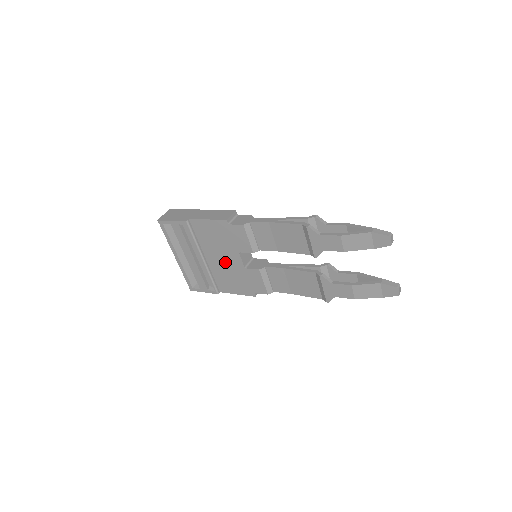
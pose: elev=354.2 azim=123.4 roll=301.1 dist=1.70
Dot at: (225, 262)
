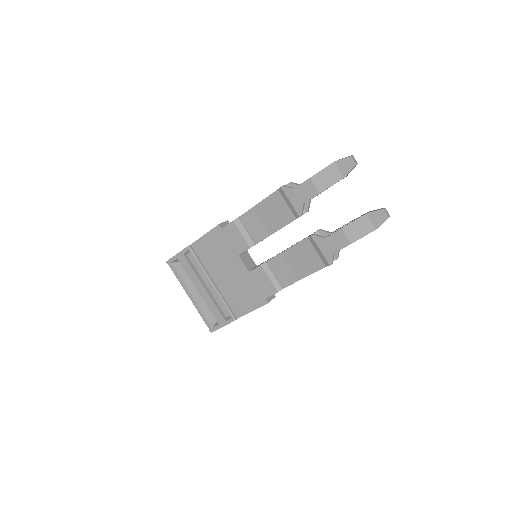
Dot at: (231, 276)
